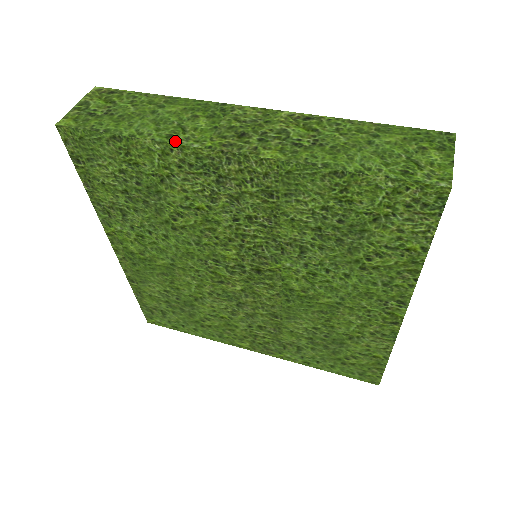
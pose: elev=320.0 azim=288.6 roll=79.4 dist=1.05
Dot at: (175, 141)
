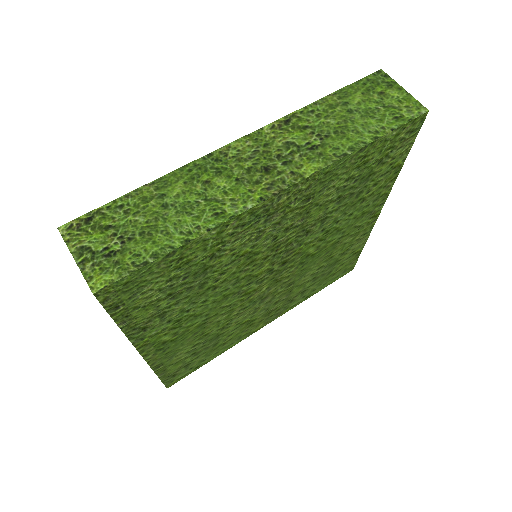
Dot at: (228, 216)
